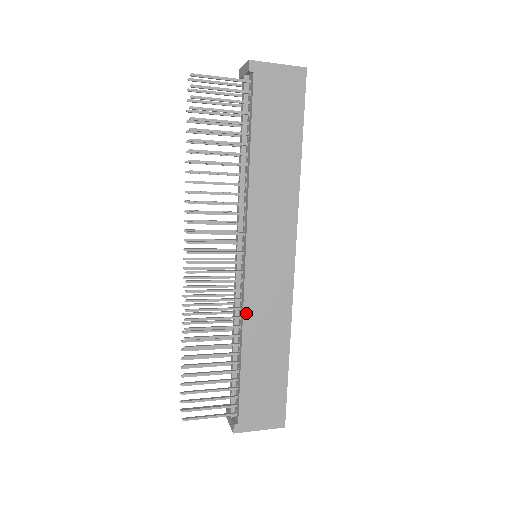
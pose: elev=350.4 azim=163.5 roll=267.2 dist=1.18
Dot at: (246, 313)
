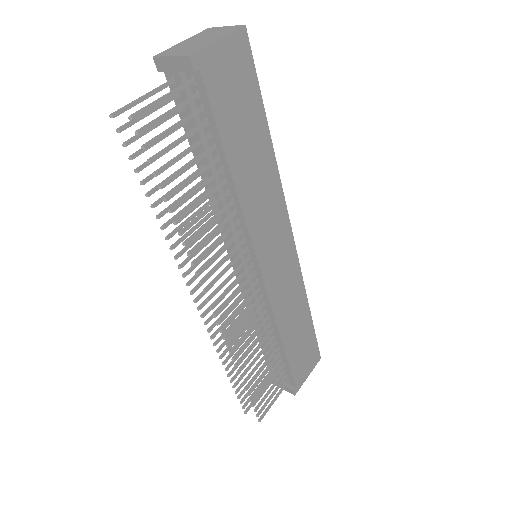
Dot at: (275, 312)
